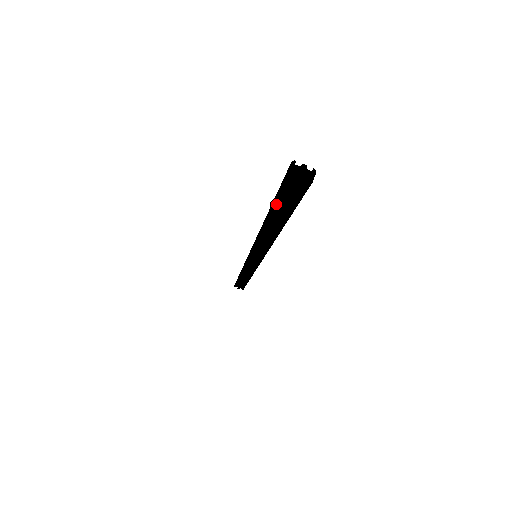
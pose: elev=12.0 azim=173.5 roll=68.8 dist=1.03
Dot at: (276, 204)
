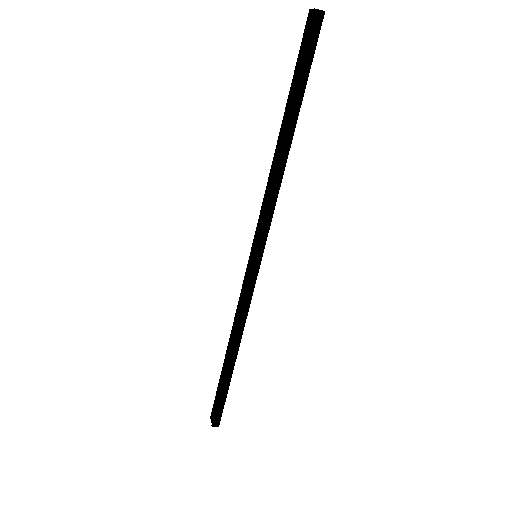
Dot at: (295, 79)
